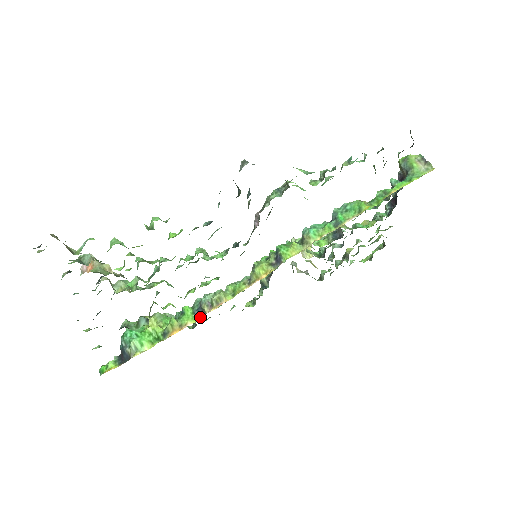
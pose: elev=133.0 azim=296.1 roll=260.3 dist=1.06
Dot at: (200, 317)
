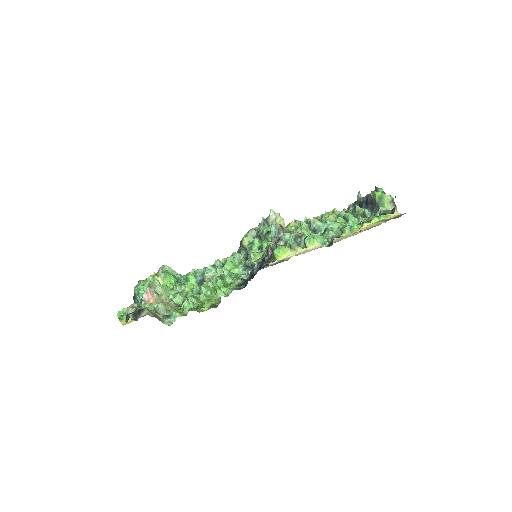
Dot at: occluded
